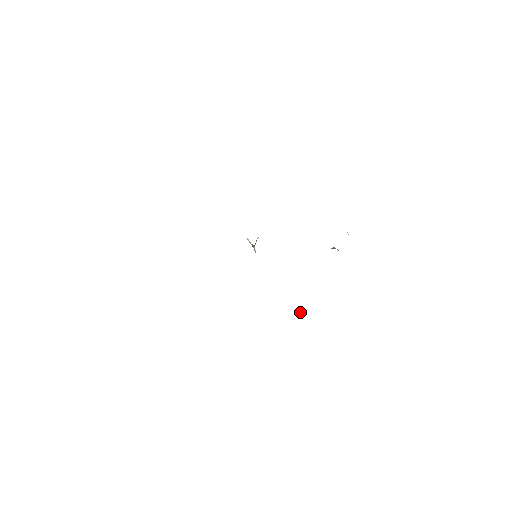
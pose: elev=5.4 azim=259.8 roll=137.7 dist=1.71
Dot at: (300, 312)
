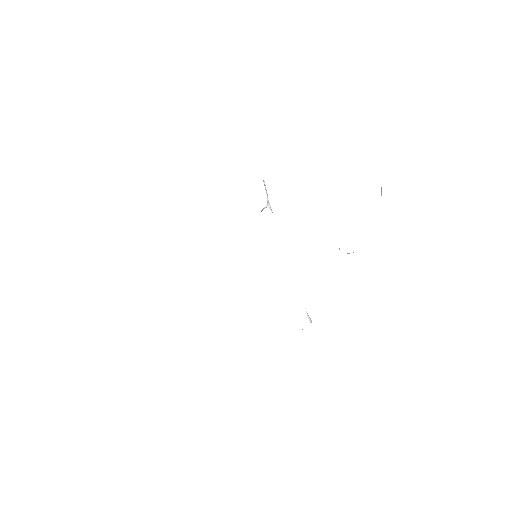
Dot at: (309, 320)
